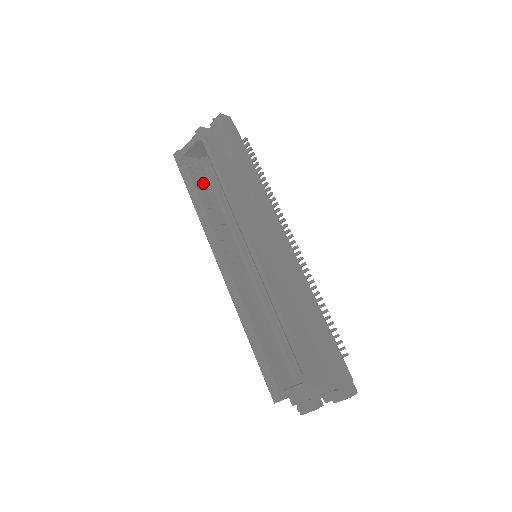
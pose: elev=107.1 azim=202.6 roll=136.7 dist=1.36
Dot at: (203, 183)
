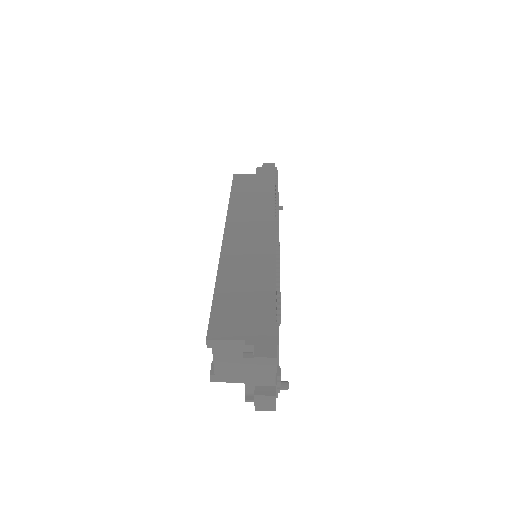
Dot at: occluded
